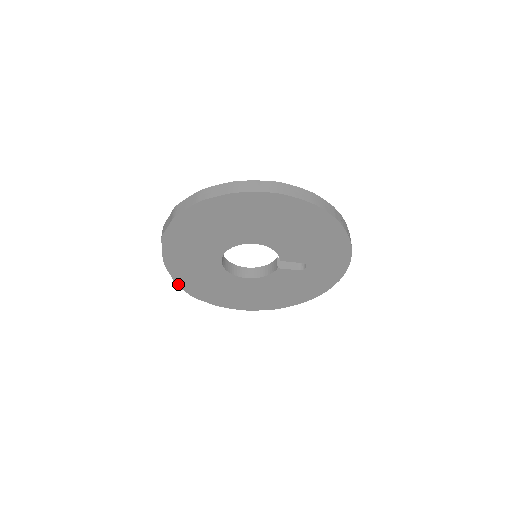
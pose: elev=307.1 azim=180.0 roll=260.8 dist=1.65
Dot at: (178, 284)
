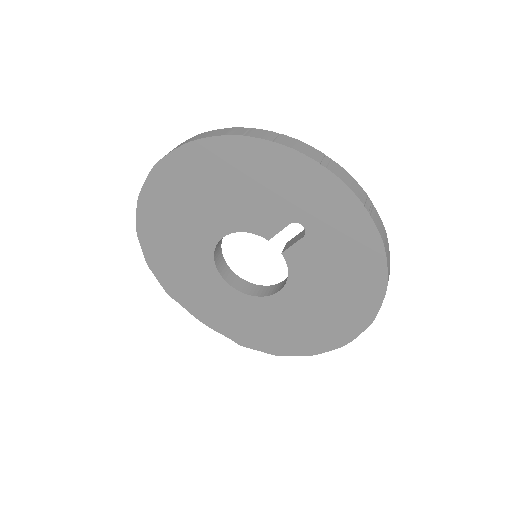
Dot at: (244, 344)
